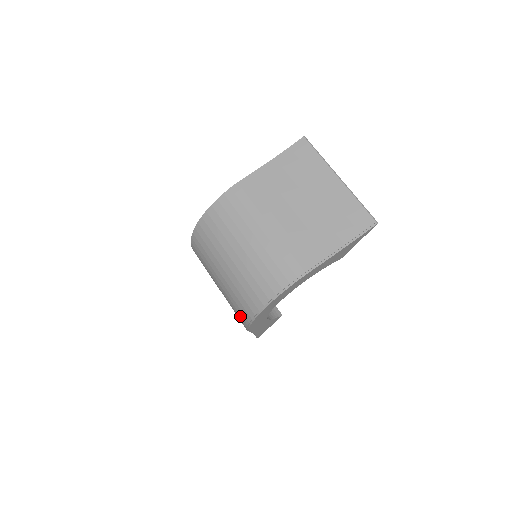
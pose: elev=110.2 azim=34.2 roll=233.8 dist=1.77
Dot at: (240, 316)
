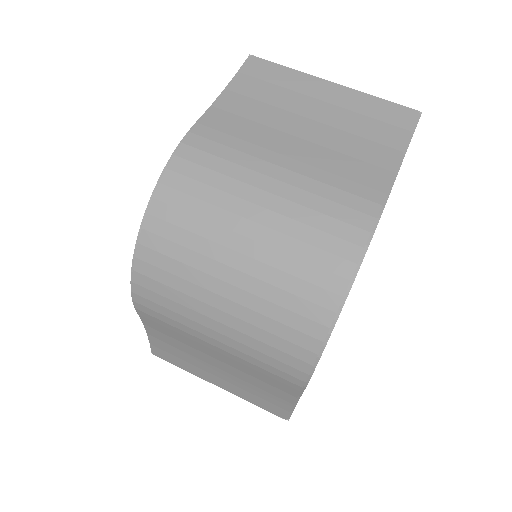
Dot at: (288, 359)
